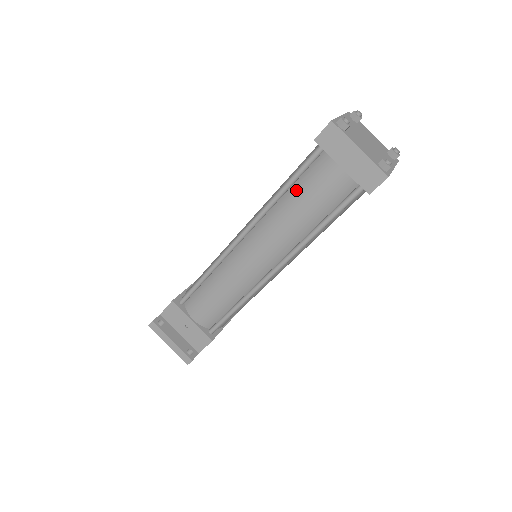
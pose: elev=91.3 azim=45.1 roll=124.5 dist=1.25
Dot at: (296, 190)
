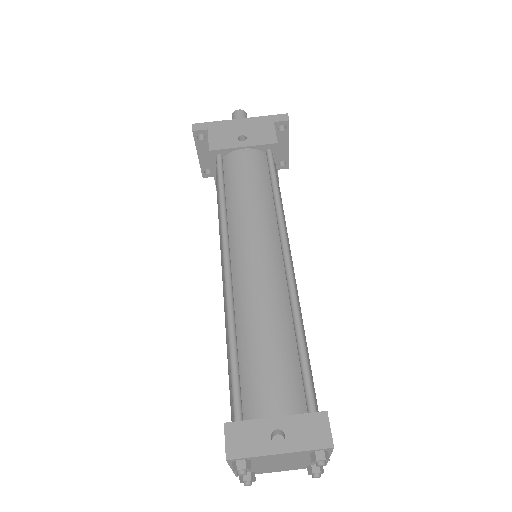
Dot at: occluded
